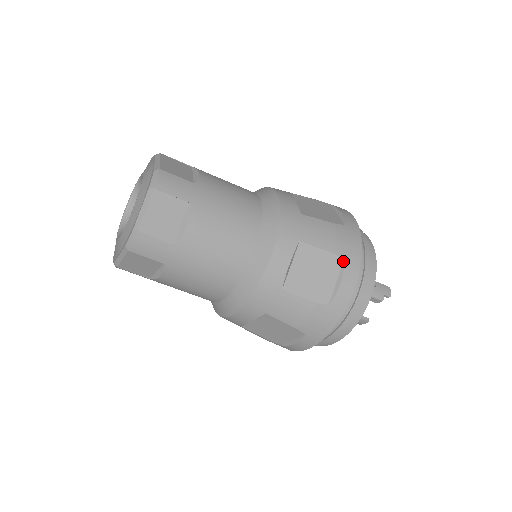
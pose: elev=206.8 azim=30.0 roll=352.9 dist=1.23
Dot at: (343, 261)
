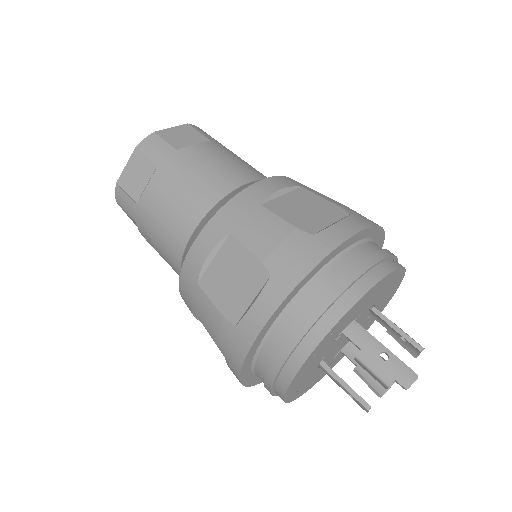
Dot at: (269, 276)
